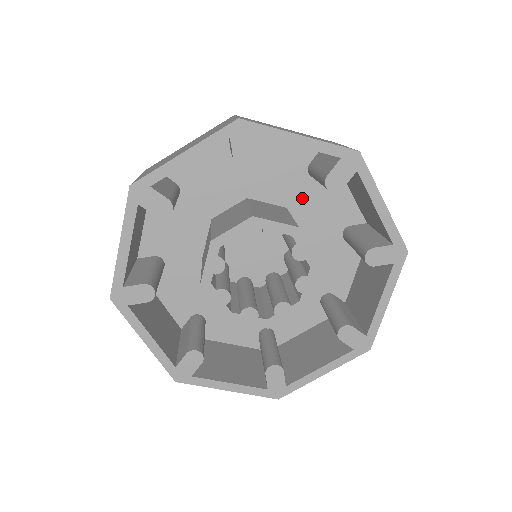
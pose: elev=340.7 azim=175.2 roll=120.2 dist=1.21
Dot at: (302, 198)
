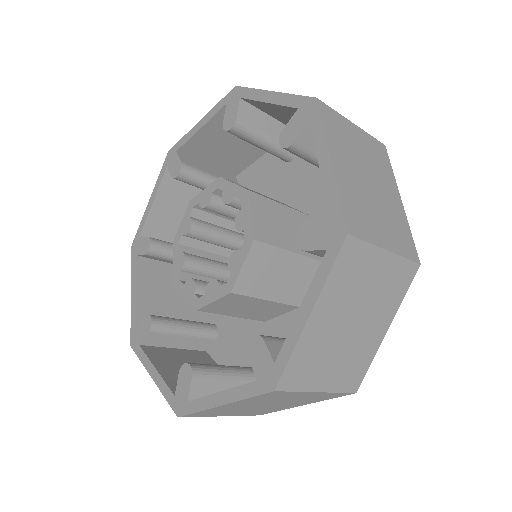
Dot at: (291, 184)
